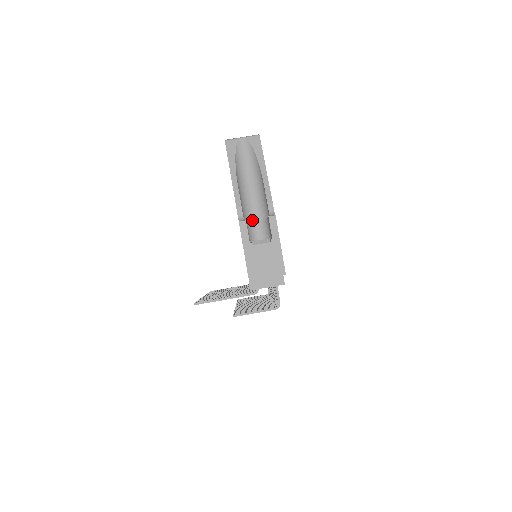
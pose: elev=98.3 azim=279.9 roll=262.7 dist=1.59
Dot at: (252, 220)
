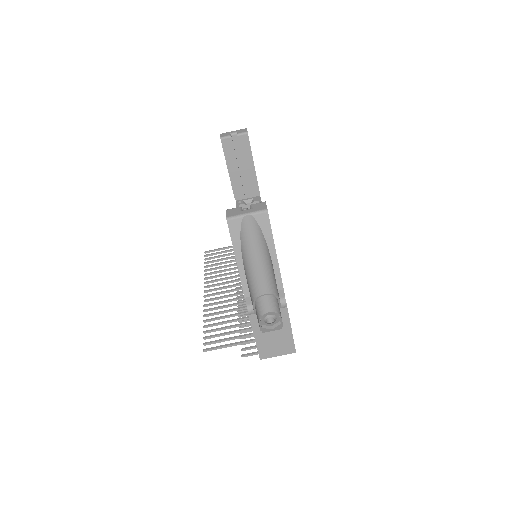
Dot at: (260, 294)
